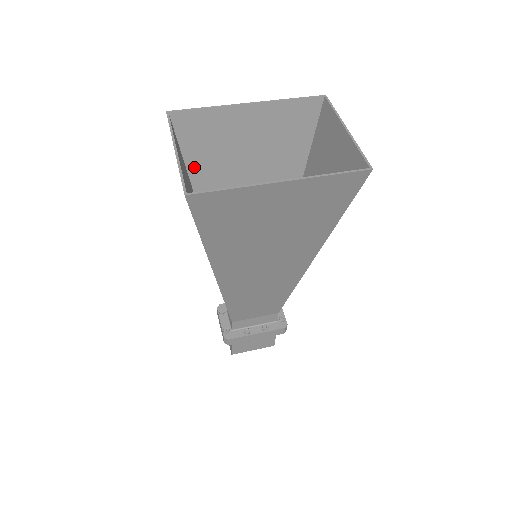
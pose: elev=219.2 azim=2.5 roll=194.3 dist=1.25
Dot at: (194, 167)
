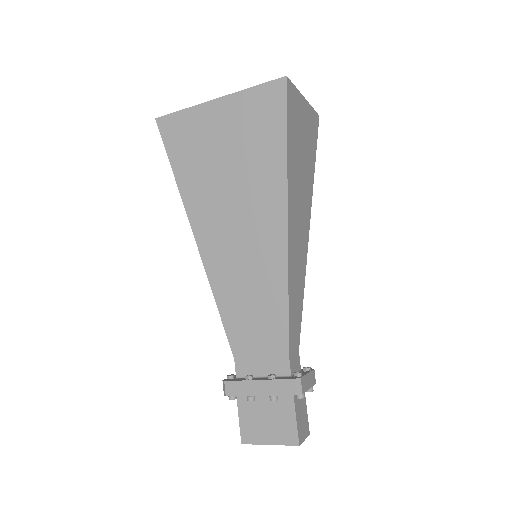
Dot at: occluded
